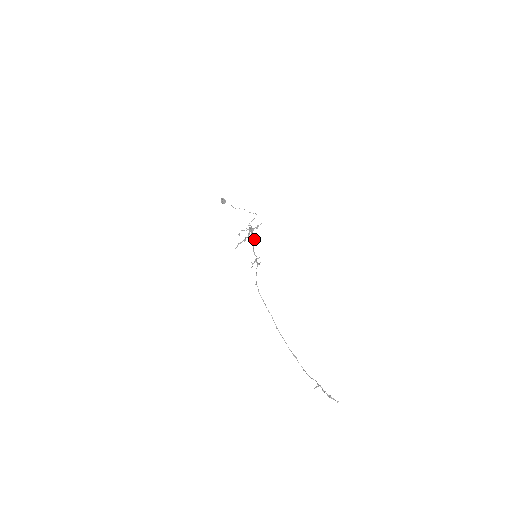
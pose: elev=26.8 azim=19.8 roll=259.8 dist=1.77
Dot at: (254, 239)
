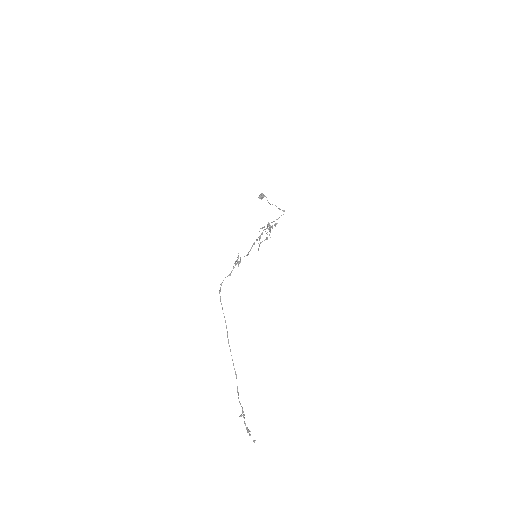
Dot at: (260, 237)
